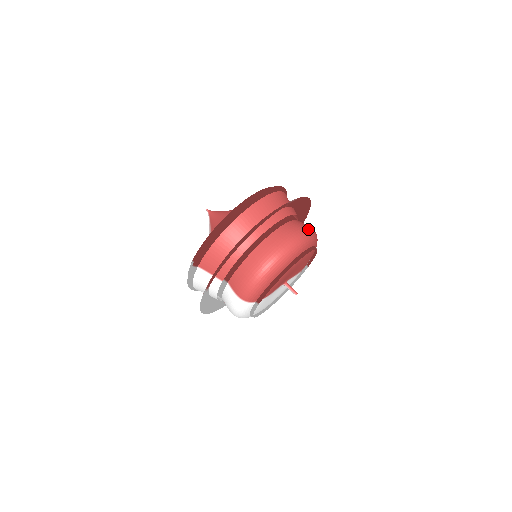
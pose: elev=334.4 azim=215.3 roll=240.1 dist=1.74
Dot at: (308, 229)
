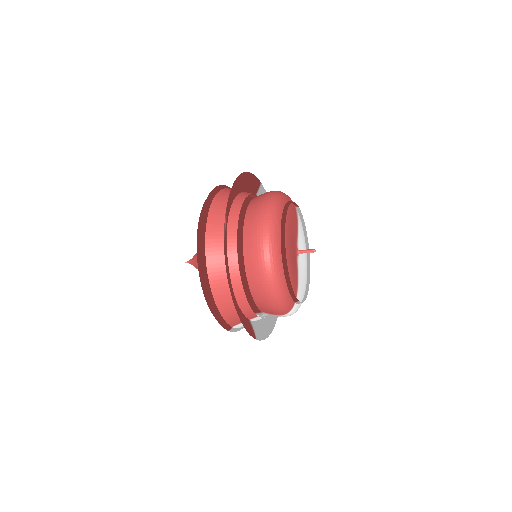
Dot at: (262, 214)
